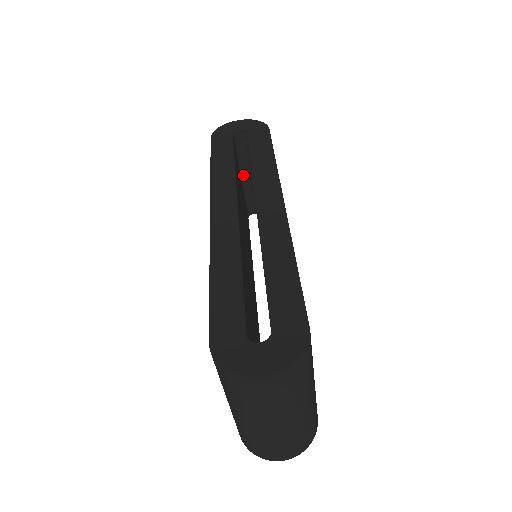
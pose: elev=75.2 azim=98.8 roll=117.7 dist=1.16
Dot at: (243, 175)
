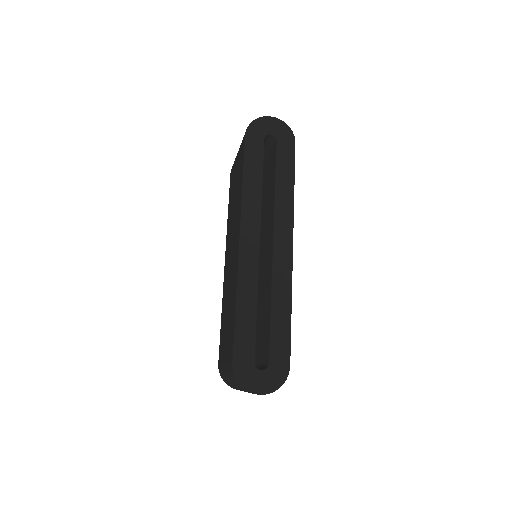
Dot at: occluded
